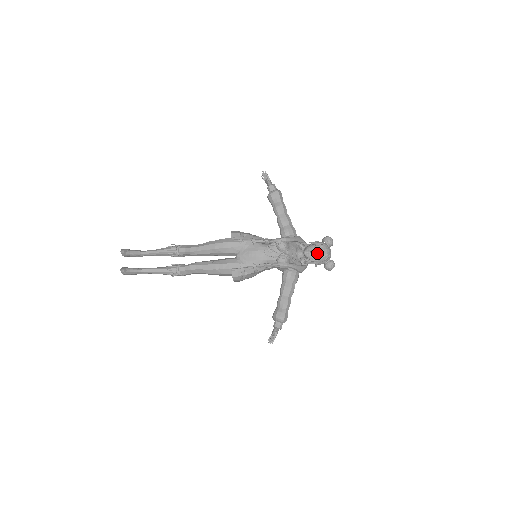
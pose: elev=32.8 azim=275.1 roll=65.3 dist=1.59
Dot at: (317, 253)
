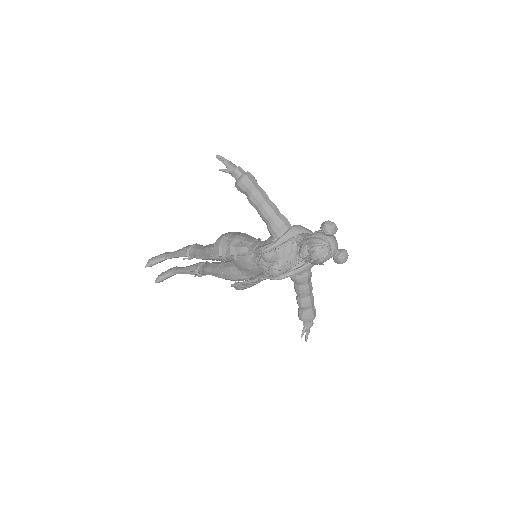
Dot at: (310, 259)
